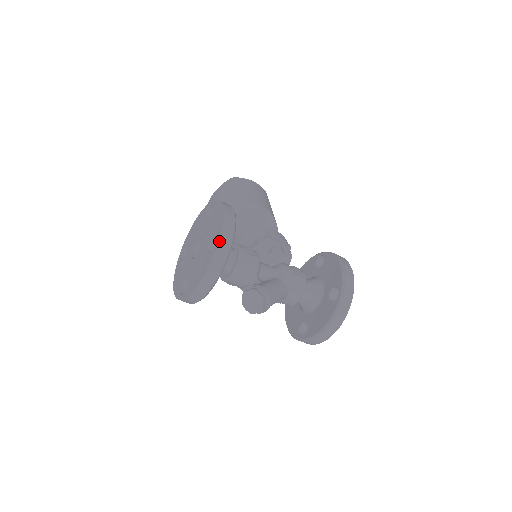
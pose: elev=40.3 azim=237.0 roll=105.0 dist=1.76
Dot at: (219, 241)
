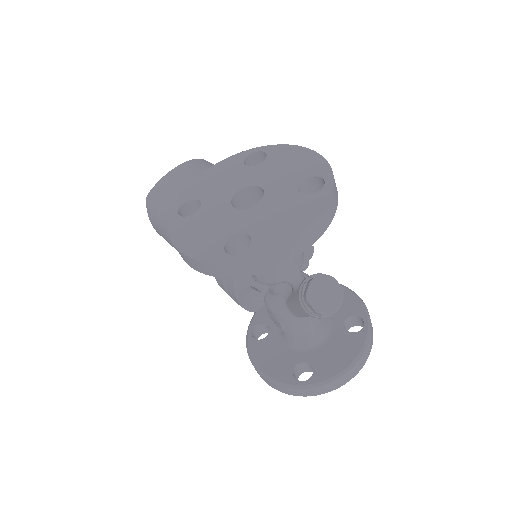
Dot at: (334, 180)
